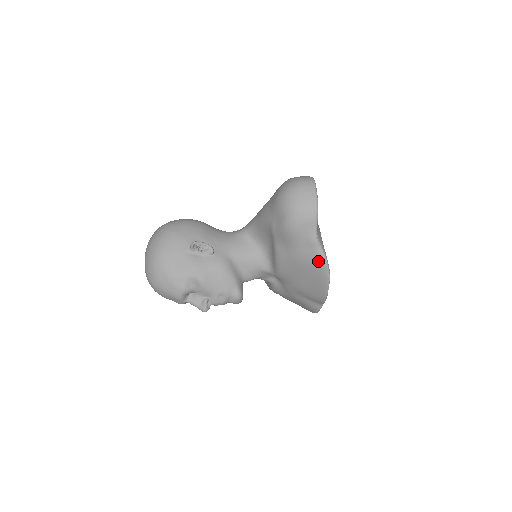
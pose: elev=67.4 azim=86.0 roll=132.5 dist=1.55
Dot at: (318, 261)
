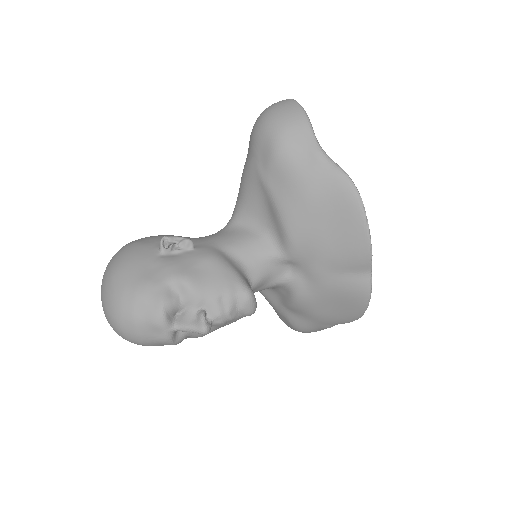
Dot at: (336, 180)
